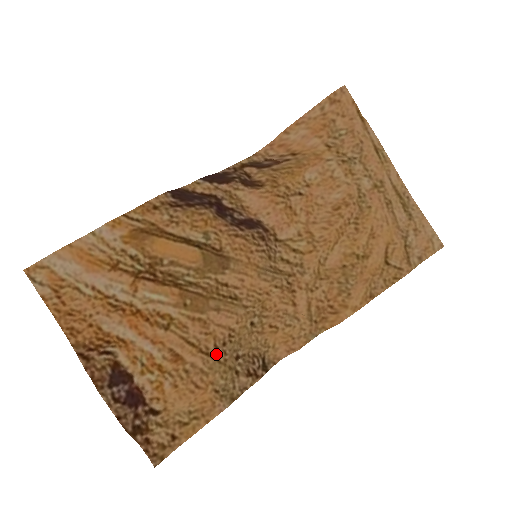
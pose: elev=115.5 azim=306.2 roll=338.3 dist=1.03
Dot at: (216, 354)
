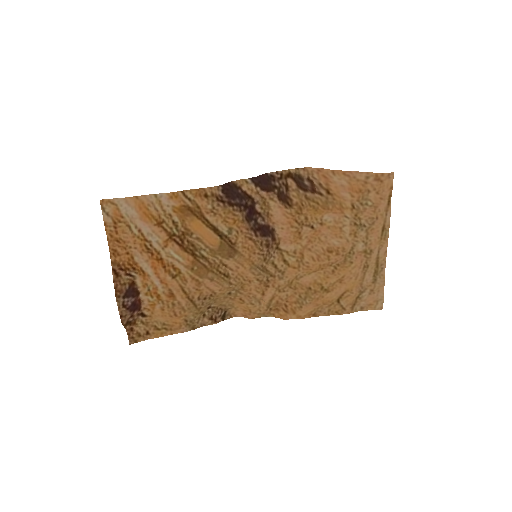
Dot at: (197, 302)
